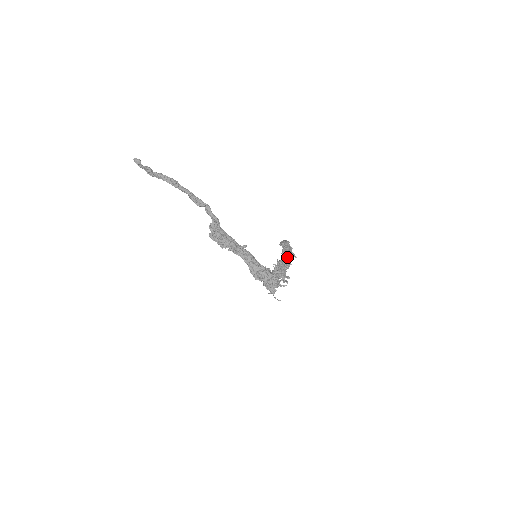
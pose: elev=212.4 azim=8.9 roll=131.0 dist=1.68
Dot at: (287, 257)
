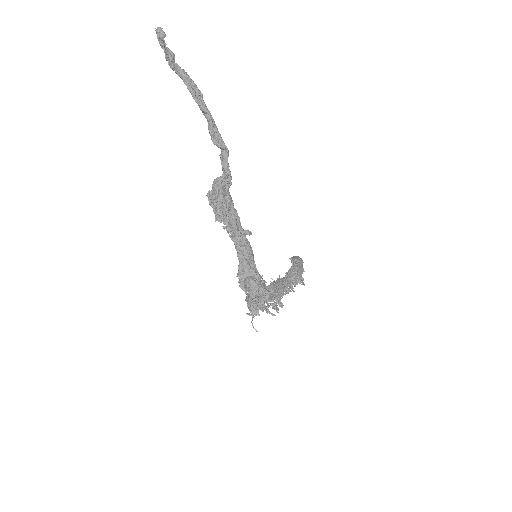
Dot at: (293, 278)
